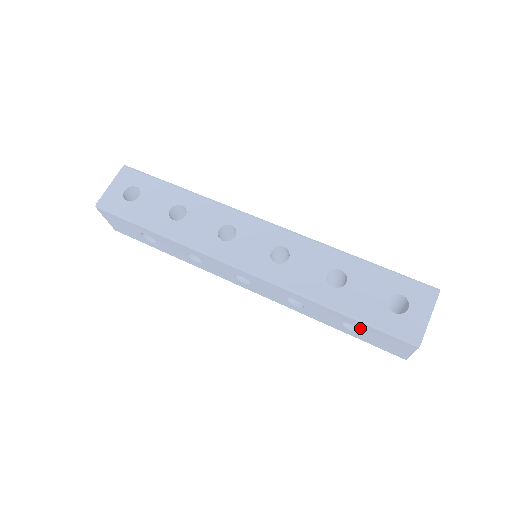
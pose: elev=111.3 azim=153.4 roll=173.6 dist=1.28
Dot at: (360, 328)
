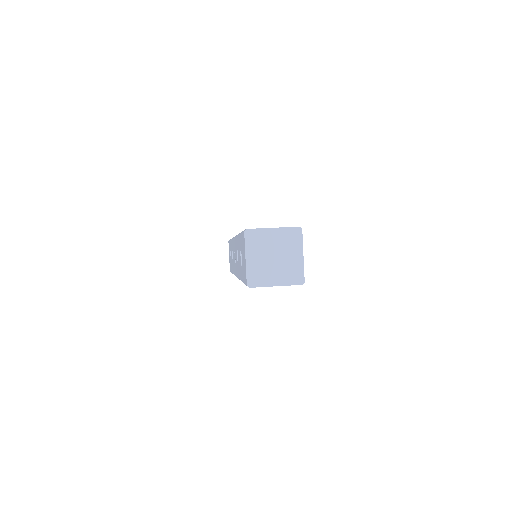
Dot at: (241, 249)
